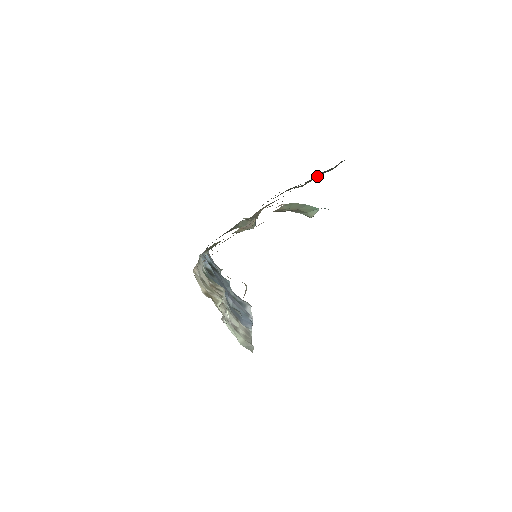
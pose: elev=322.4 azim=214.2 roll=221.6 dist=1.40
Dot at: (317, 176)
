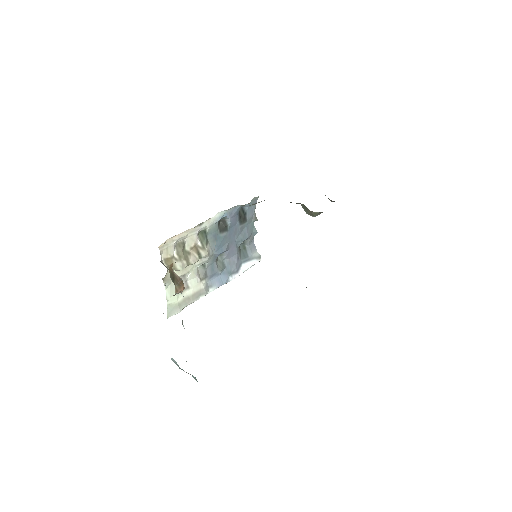
Dot at: occluded
